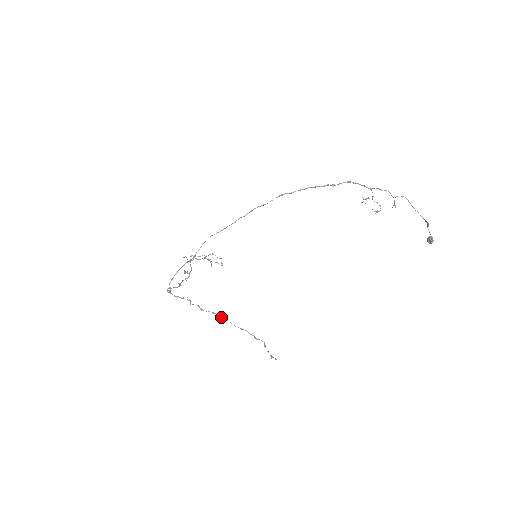
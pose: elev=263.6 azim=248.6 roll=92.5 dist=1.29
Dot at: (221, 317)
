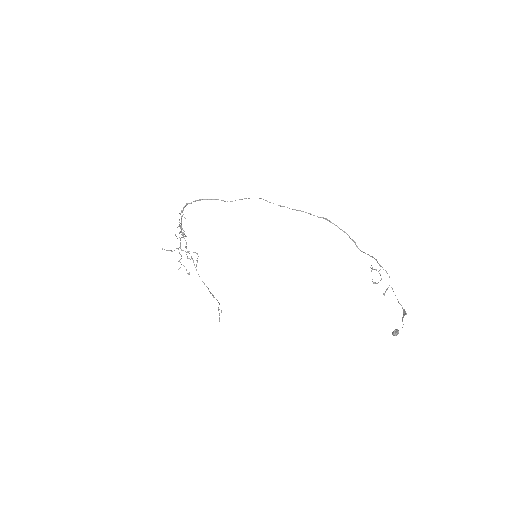
Dot at: occluded
